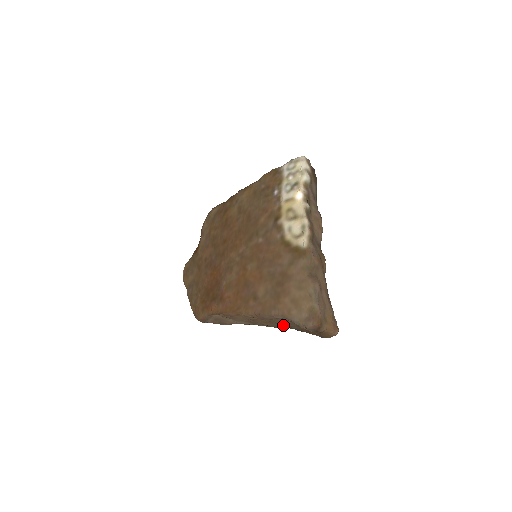
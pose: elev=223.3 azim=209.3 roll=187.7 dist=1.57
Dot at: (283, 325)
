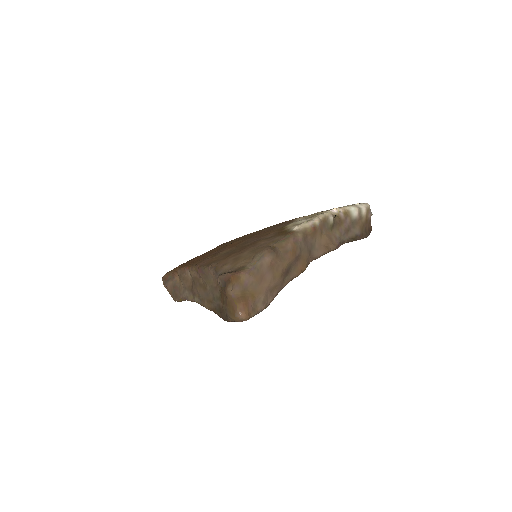
Dot at: (211, 297)
